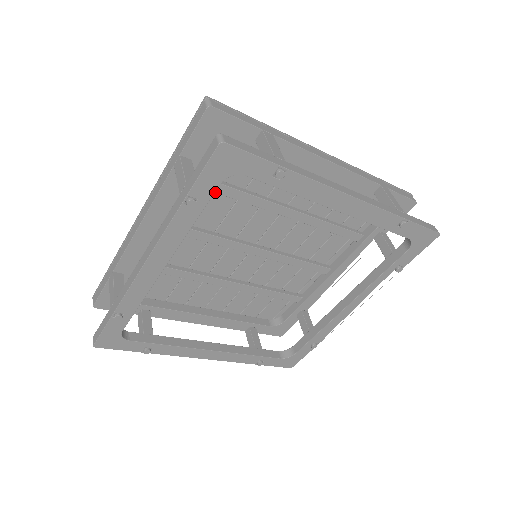
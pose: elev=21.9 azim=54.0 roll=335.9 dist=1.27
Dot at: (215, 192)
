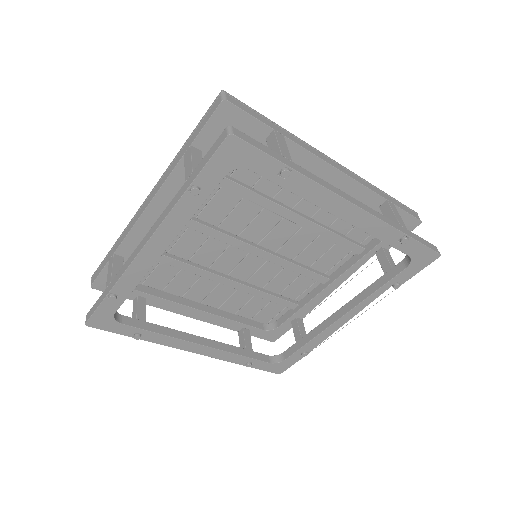
Dot at: (222, 186)
